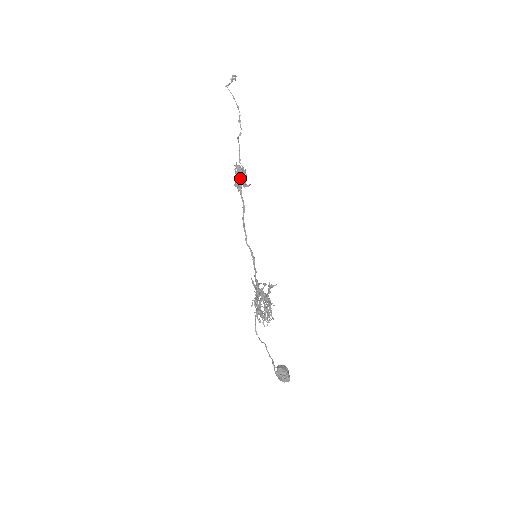
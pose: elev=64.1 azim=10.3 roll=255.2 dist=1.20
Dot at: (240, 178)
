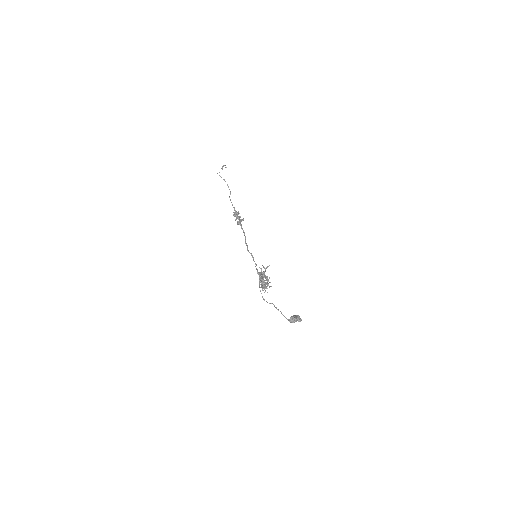
Dot at: occluded
